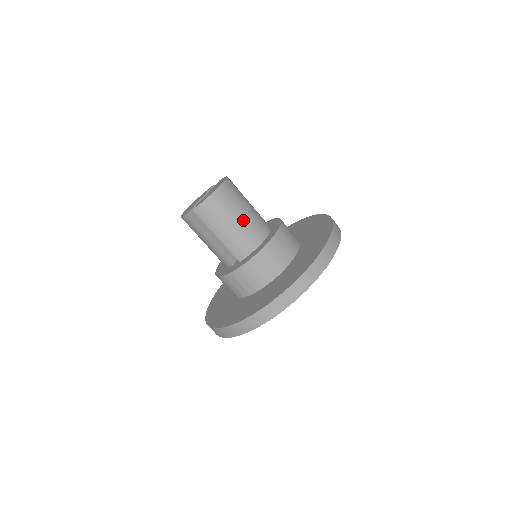
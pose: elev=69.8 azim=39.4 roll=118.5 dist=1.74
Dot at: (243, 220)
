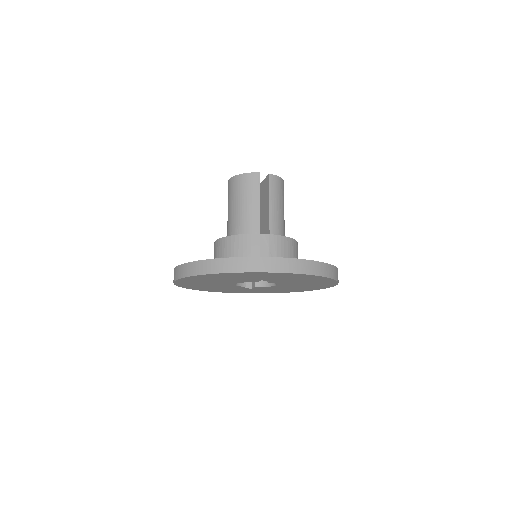
Dot at: occluded
